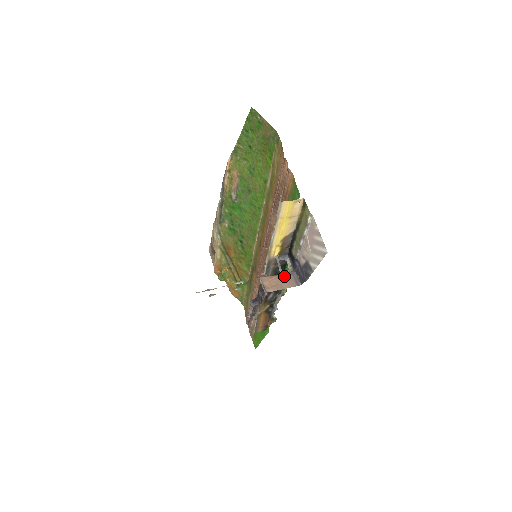
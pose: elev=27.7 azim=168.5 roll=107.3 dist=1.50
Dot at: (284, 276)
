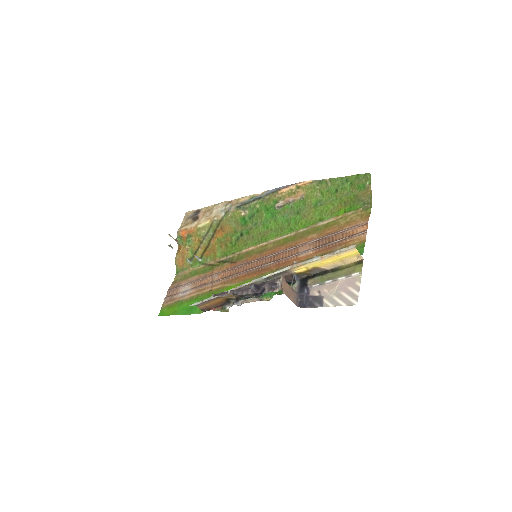
Dot at: (293, 290)
